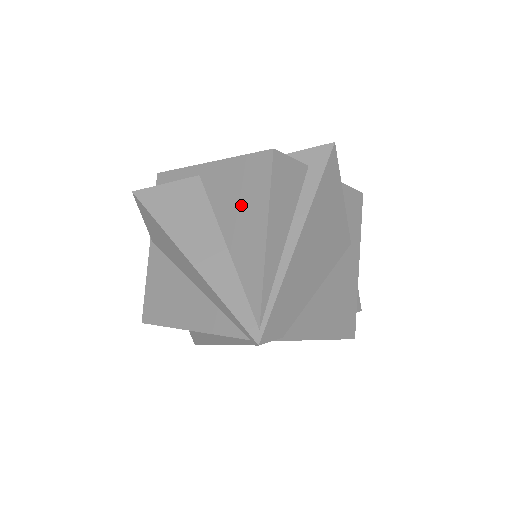
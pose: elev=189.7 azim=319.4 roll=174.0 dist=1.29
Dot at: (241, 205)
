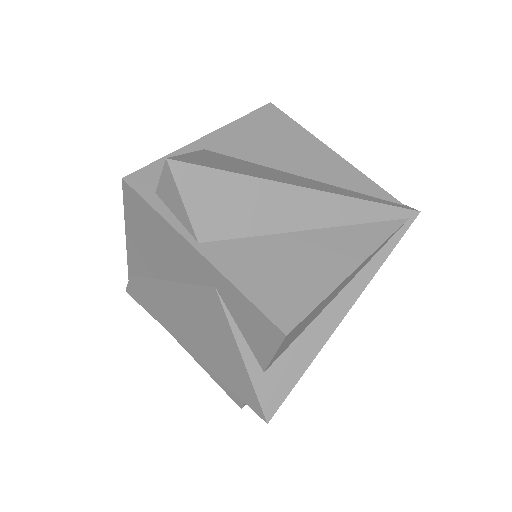
Dot at: (285, 145)
